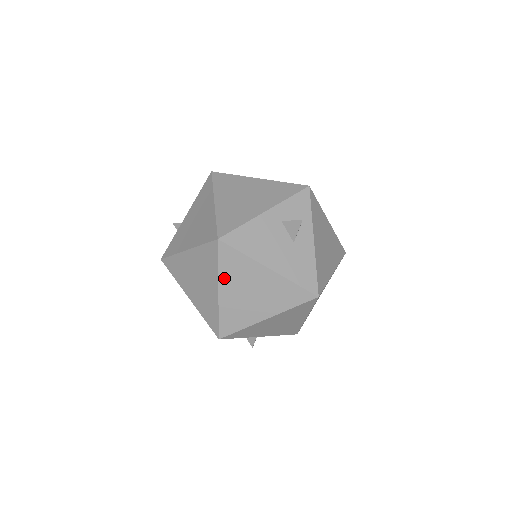
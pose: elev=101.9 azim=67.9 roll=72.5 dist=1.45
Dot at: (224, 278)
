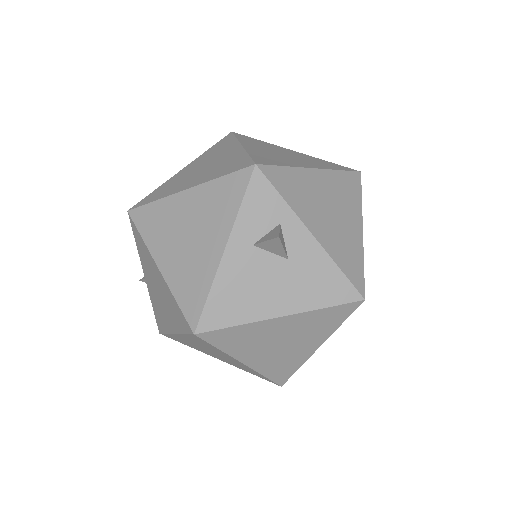
Dot at: (237, 353)
